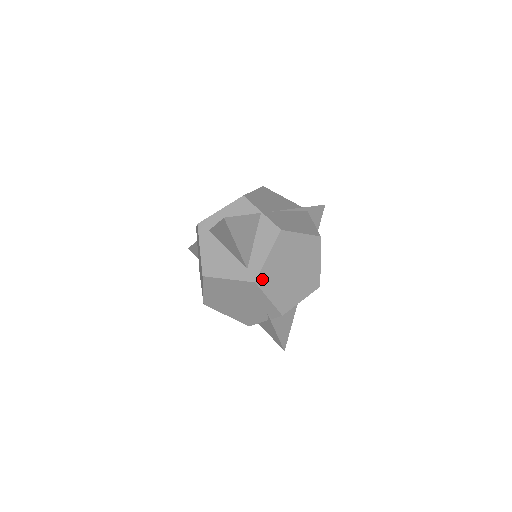
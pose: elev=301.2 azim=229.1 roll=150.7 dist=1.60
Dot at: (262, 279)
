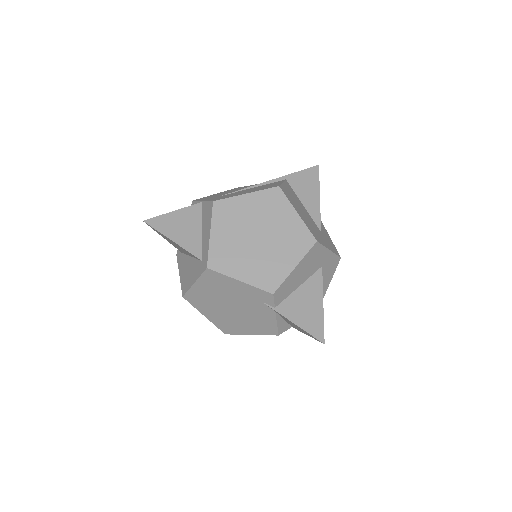
Dot at: (216, 261)
